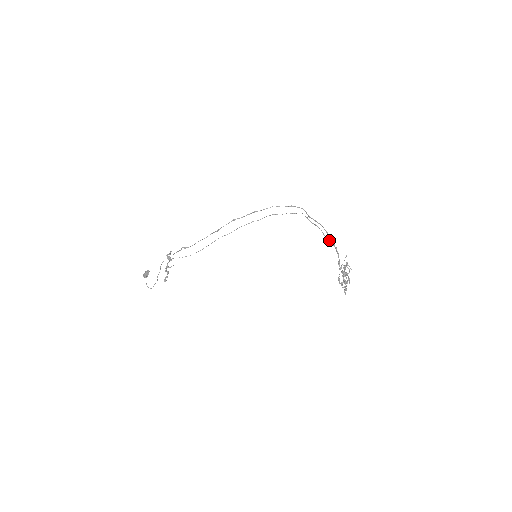
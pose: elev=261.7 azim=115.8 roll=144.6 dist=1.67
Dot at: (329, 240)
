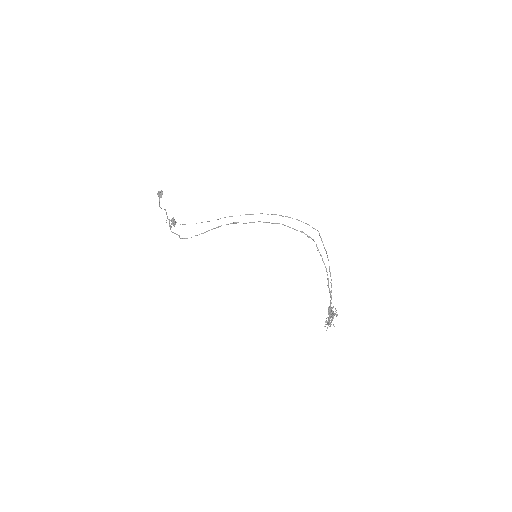
Dot at: (331, 280)
